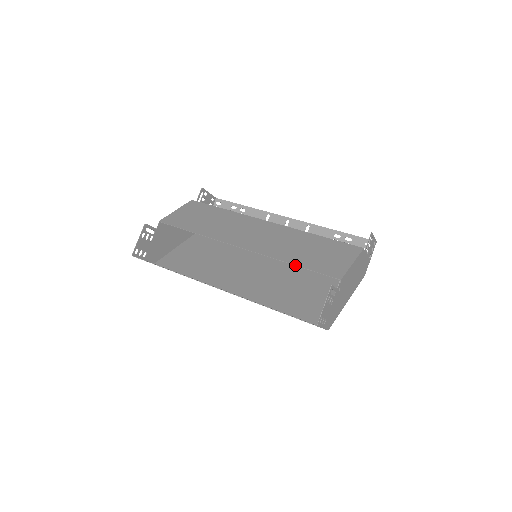
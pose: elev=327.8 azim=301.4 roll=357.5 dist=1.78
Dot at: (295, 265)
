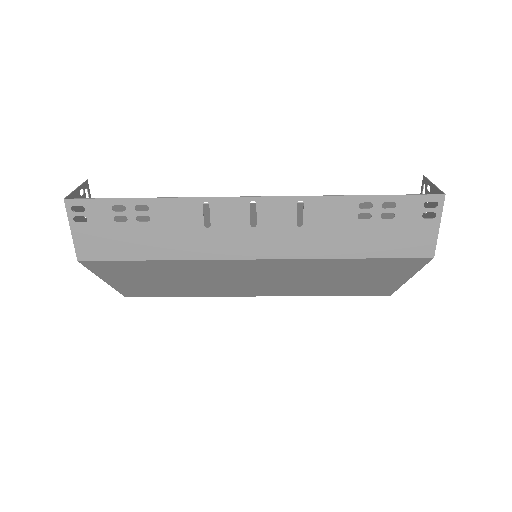
Dot at: occluded
